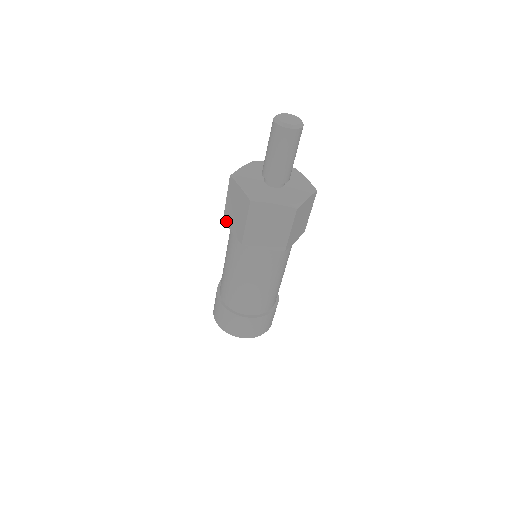
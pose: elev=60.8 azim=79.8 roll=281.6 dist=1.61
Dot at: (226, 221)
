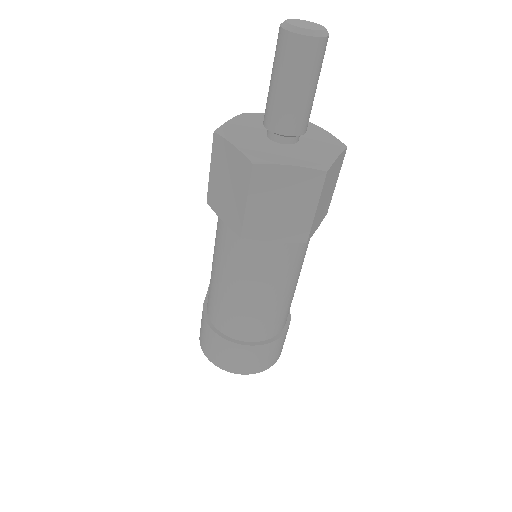
Dot at: (212, 205)
